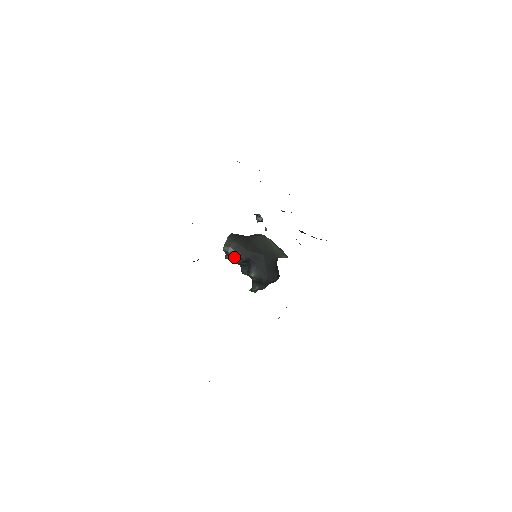
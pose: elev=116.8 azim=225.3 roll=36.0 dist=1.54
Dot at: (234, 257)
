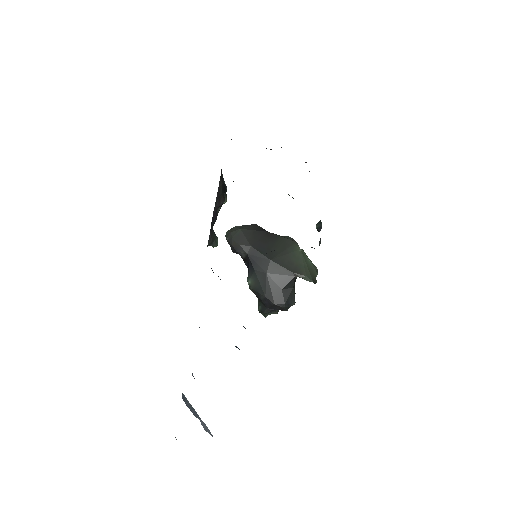
Dot at: (232, 248)
